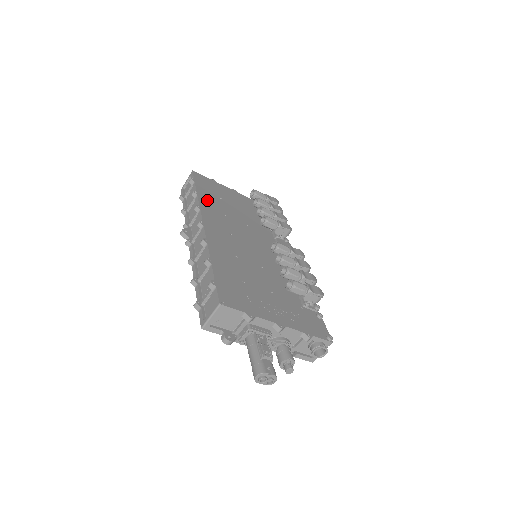
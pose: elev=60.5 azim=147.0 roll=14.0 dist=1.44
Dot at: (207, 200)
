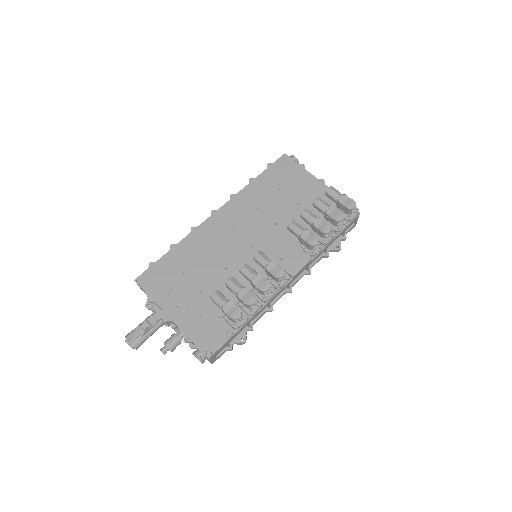
Dot at: (255, 190)
